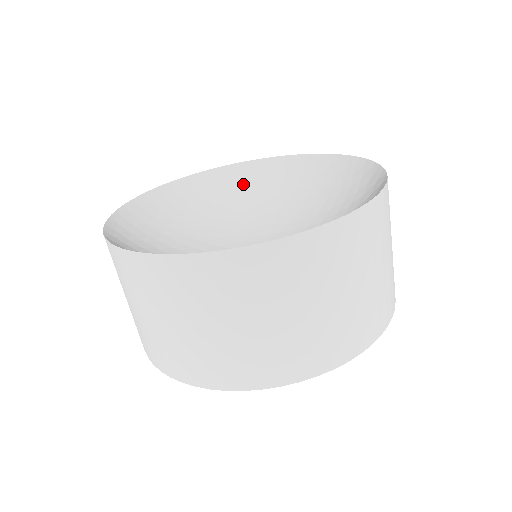
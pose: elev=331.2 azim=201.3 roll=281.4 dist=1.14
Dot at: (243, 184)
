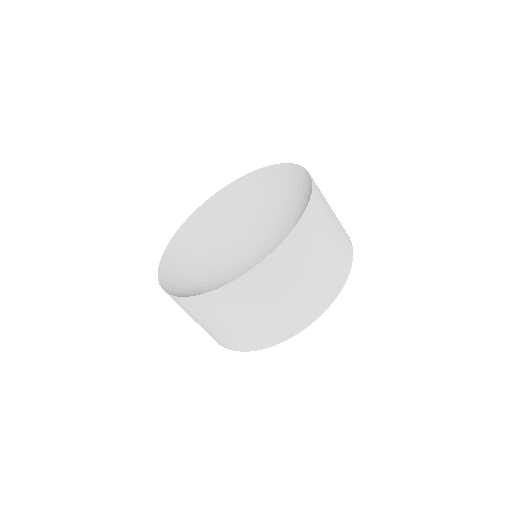
Dot at: (212, 218)
